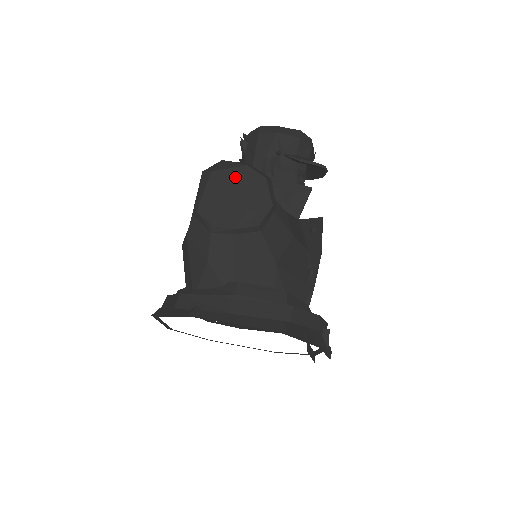
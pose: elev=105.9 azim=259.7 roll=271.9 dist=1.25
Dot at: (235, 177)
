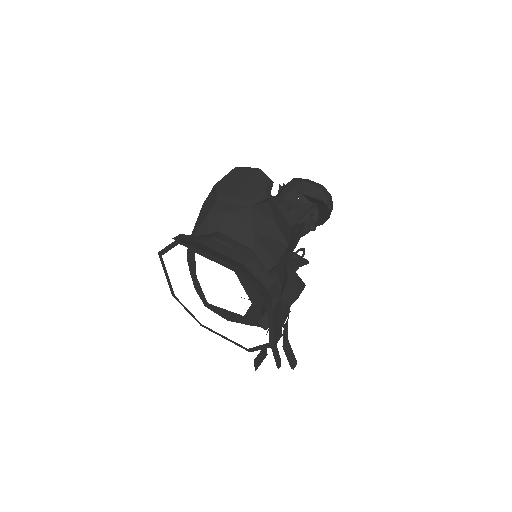
Dot at: (248, 173)
